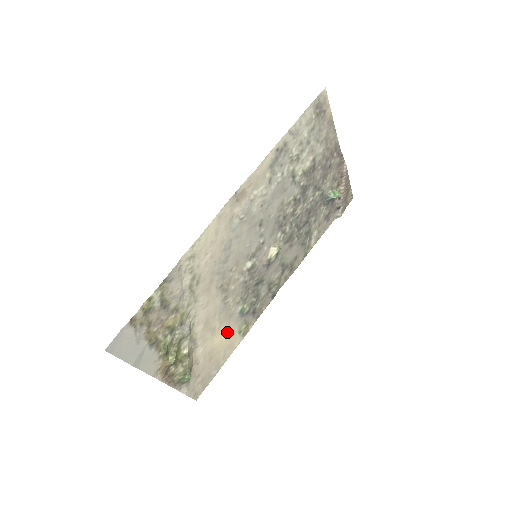
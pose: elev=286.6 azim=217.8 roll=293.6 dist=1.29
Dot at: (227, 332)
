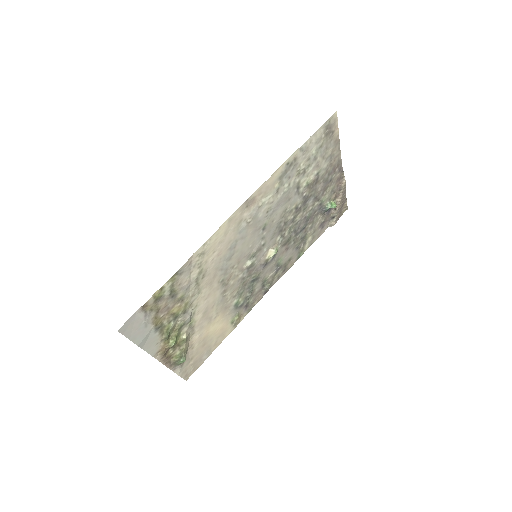
Dot at: (221, 322)
